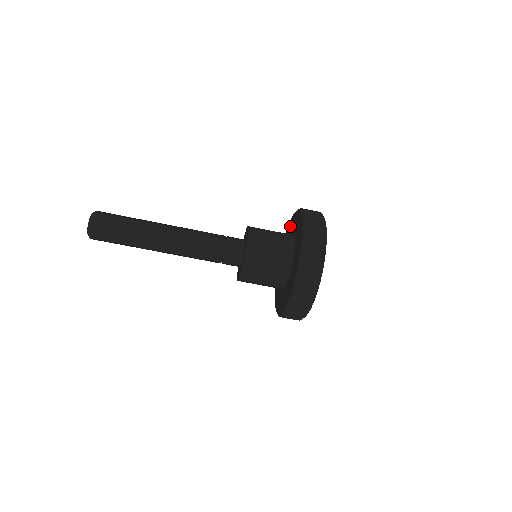
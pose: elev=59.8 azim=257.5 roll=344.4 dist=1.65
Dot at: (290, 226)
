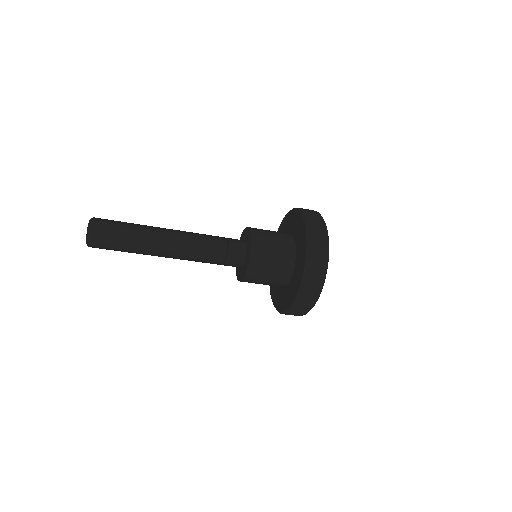
Dot at: (290, 218)
